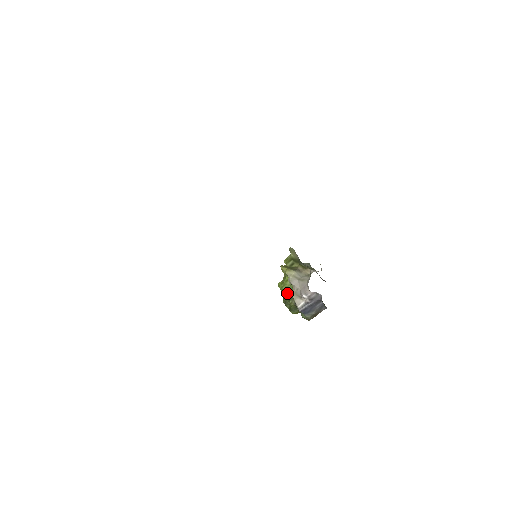
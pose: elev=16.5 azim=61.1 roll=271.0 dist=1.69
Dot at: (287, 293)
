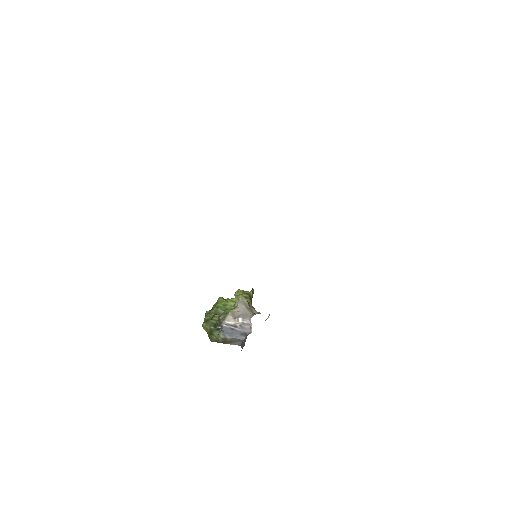
Dot at: (222, 308)
